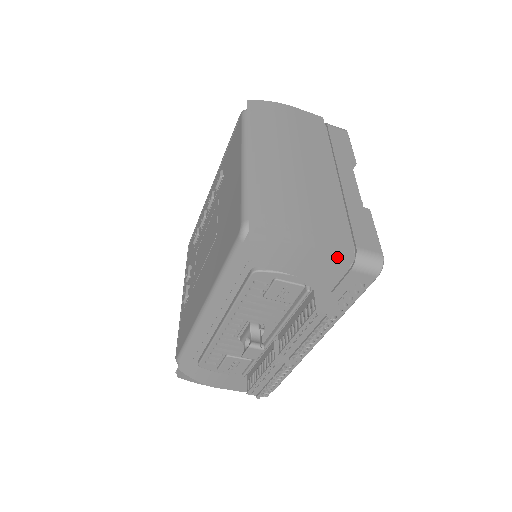
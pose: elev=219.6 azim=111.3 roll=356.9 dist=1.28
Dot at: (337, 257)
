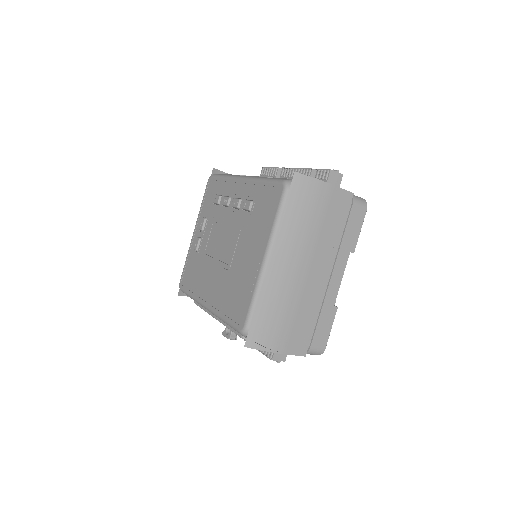
Dot at: (295, 354)
